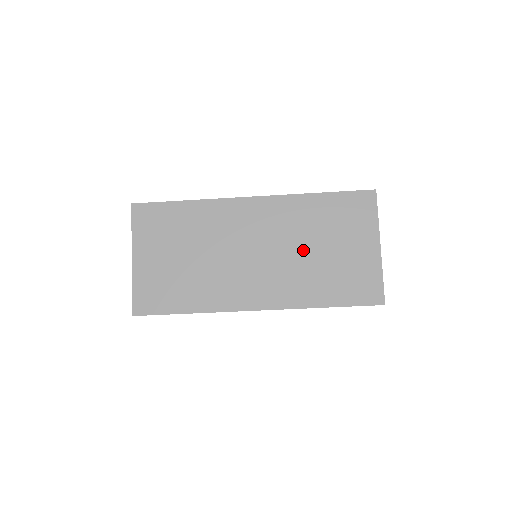
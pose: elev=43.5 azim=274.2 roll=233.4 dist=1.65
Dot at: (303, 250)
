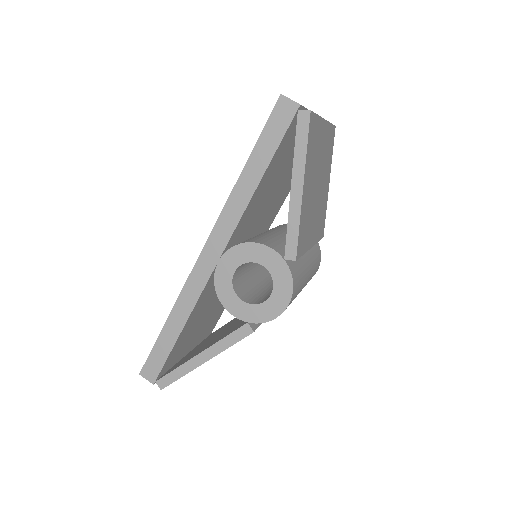
Dot at: occluded
